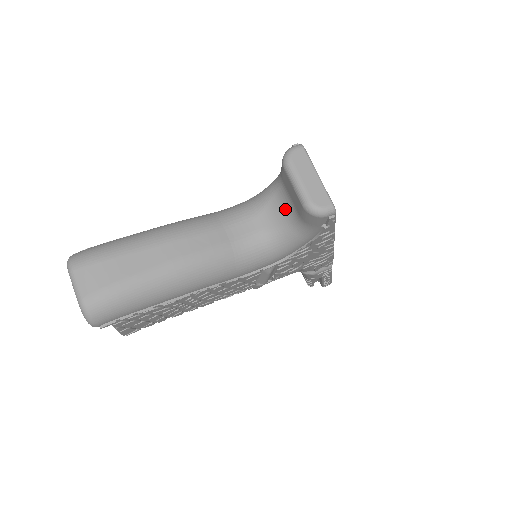
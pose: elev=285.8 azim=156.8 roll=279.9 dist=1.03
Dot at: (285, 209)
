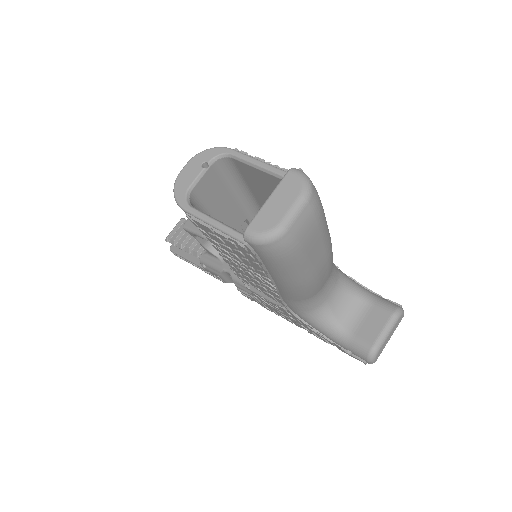
Dot at: (349, 313)
